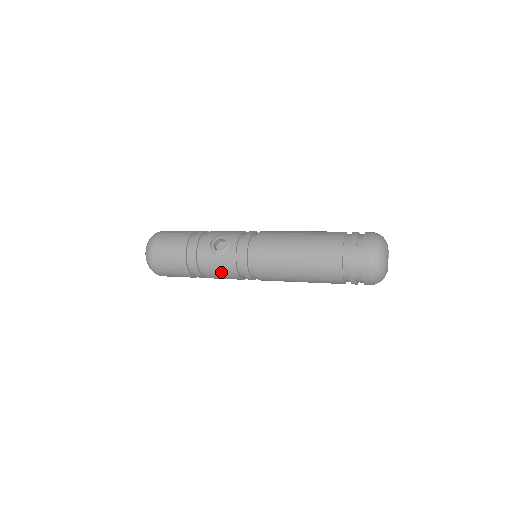
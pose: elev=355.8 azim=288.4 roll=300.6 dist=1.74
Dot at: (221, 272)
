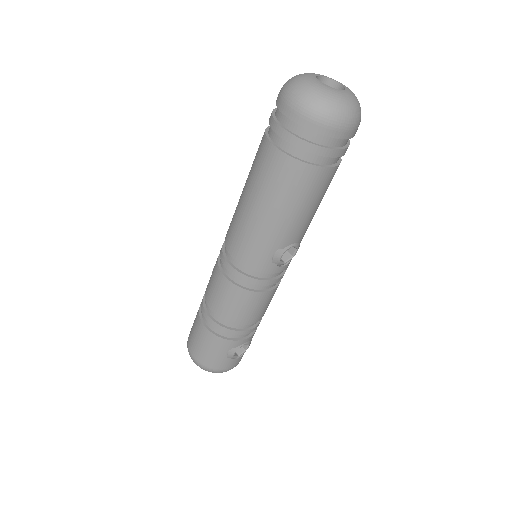
Dot at: (213, 285)
